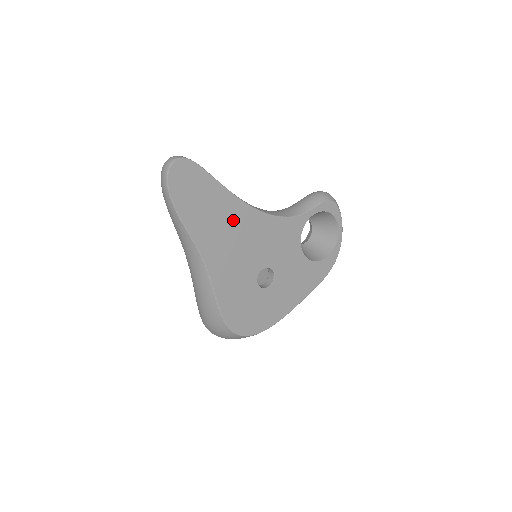
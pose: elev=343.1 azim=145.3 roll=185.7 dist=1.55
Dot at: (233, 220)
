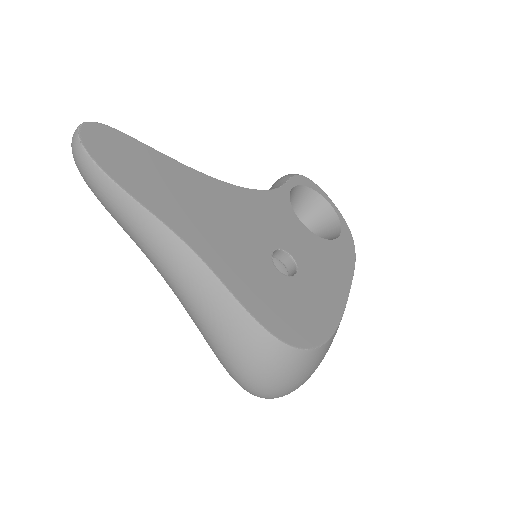
Dot at: (198, 192)
